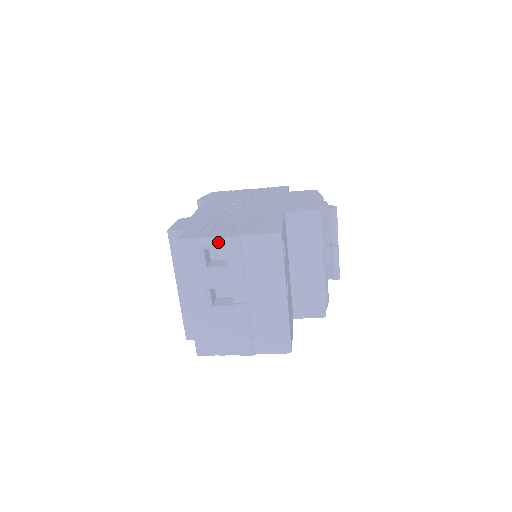
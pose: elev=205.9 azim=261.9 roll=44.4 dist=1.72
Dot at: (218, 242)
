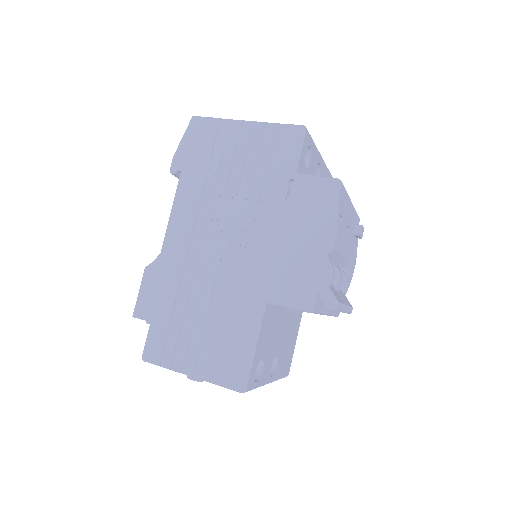
Dot at: (183, 372)
